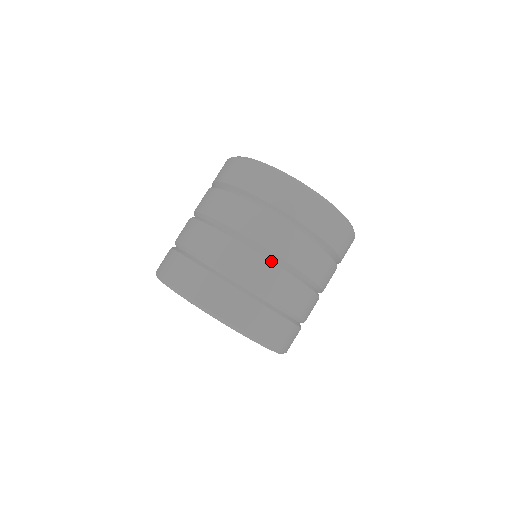
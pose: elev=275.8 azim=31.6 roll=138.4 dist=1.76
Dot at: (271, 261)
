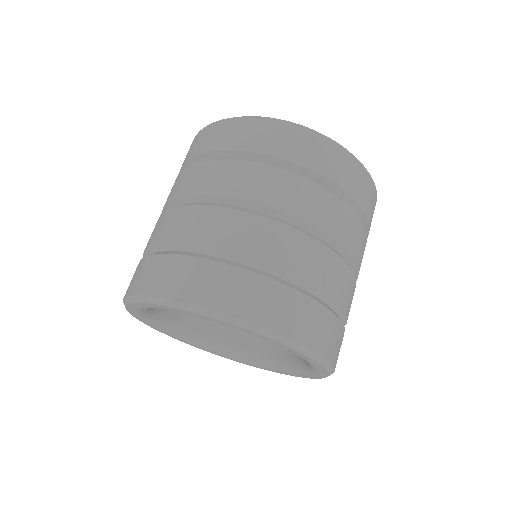
Dot at: (328, 247)
